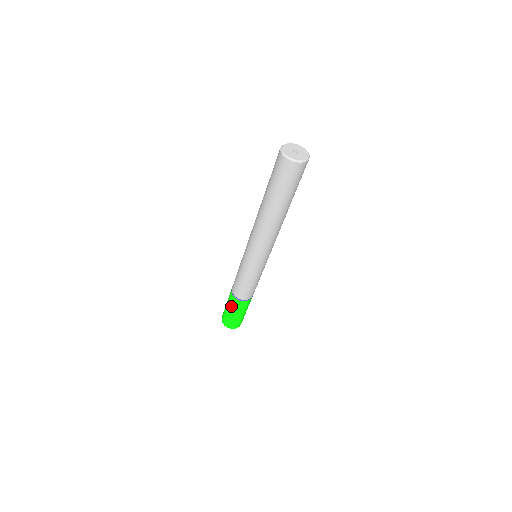
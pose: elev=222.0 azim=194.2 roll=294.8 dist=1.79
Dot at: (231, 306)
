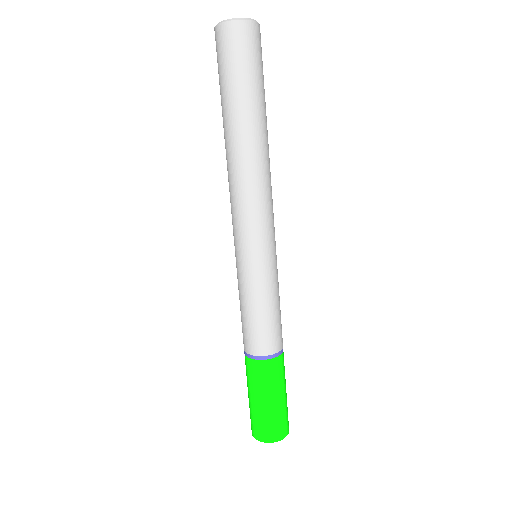
Dot at: (268, 385)
